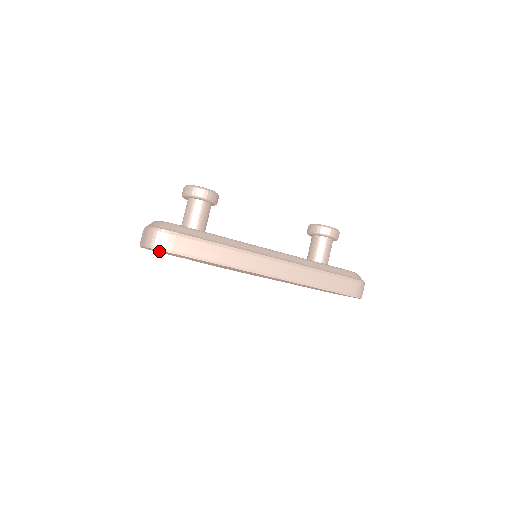
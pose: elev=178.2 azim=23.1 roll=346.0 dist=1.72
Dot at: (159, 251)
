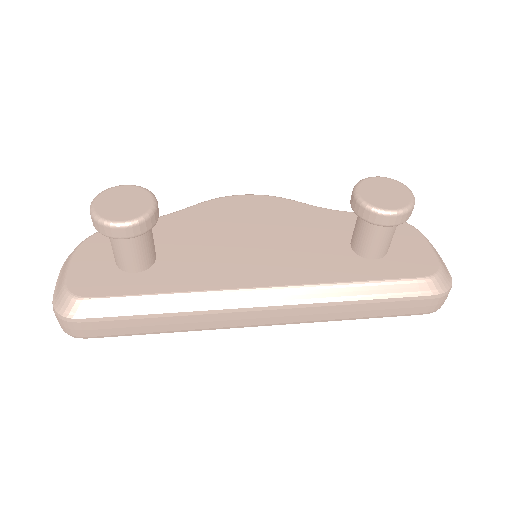
Dot at: occluded
